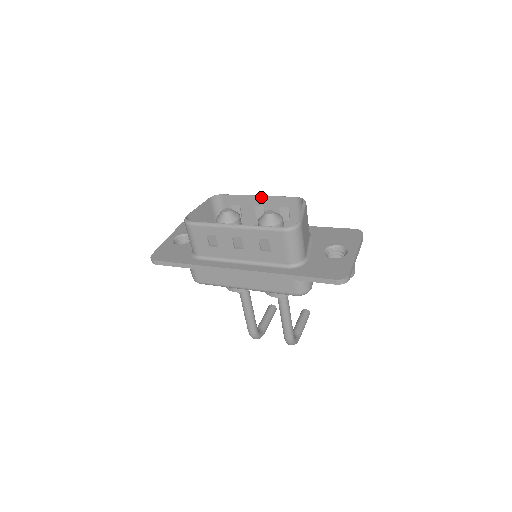
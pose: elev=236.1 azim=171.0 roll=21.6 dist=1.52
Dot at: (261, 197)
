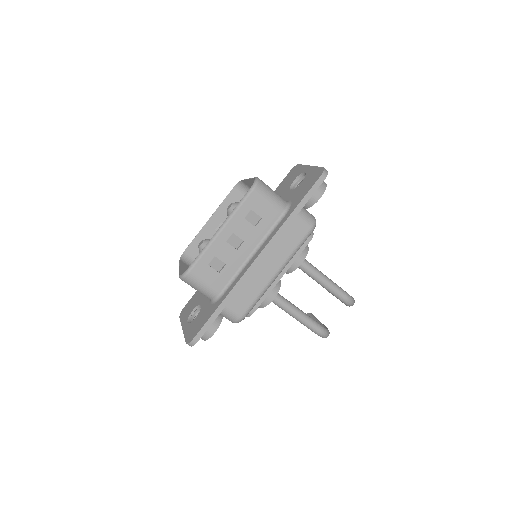
Dot at: (212, 217)
